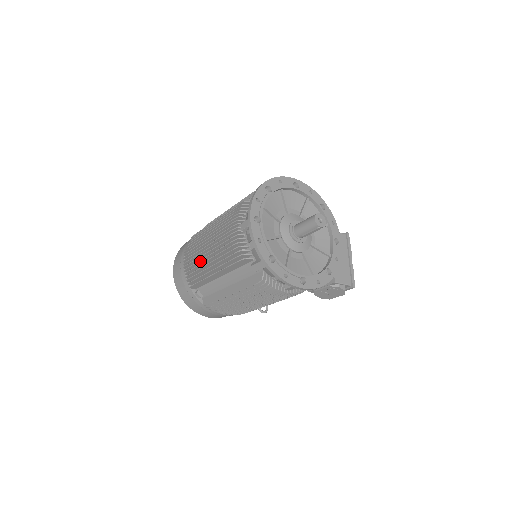
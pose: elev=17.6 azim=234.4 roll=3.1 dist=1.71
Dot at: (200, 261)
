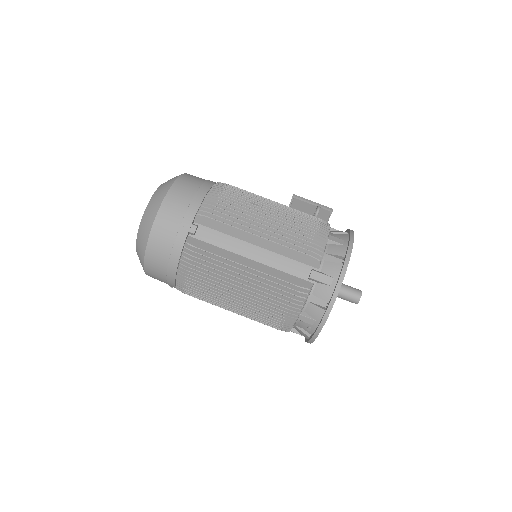
Dot at: (216, 296)
